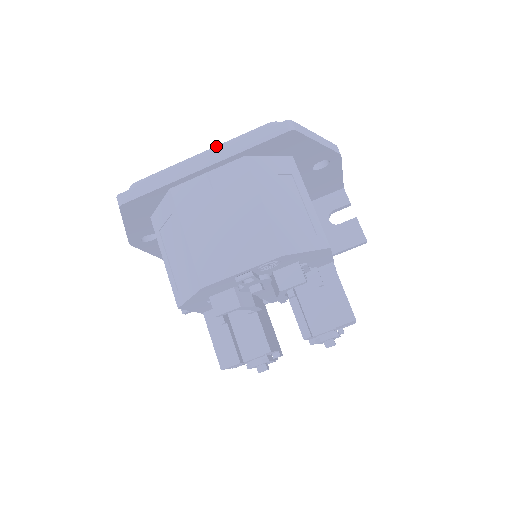
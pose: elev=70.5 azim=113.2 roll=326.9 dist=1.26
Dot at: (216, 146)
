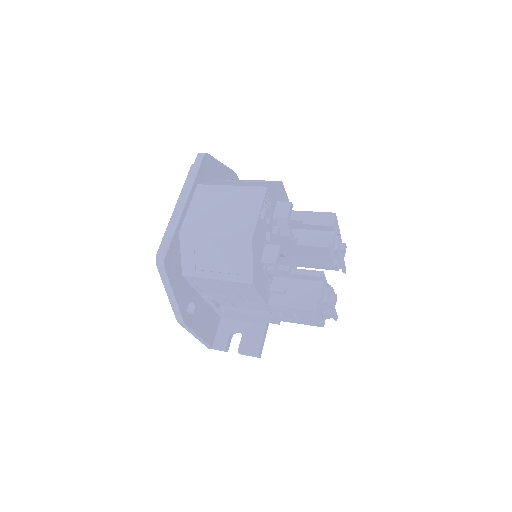
Dot at: (179, 197)
